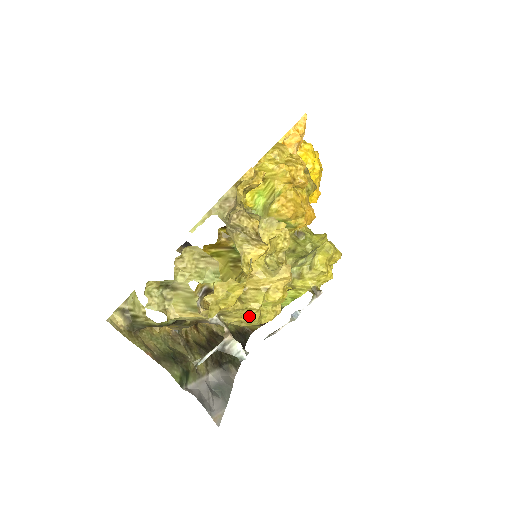
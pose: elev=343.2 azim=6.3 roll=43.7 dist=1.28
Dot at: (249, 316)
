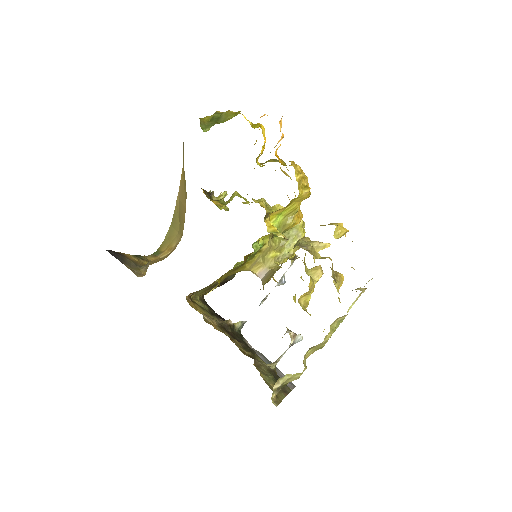
Dot at: occluded
